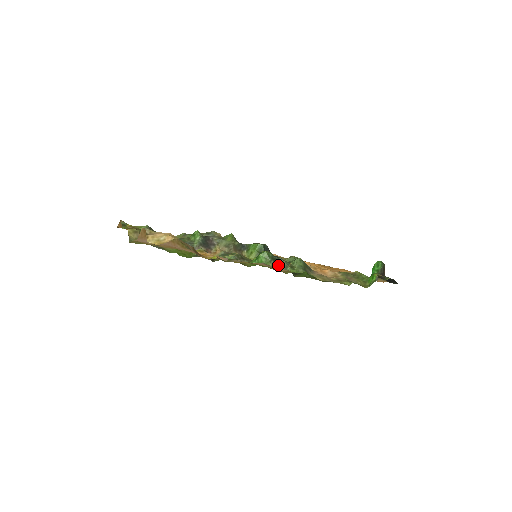
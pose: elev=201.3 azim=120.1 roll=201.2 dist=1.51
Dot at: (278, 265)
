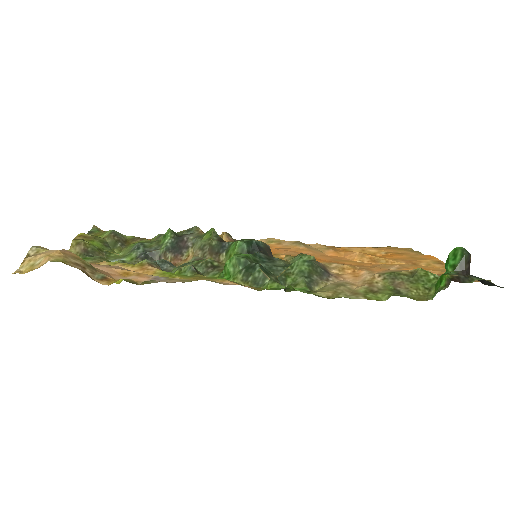
Dot at: (251, 276)
